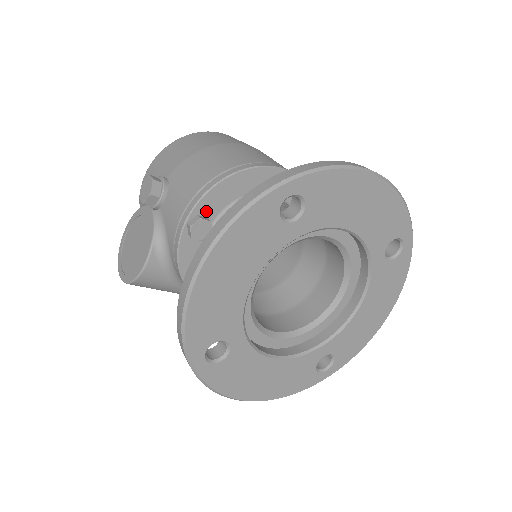
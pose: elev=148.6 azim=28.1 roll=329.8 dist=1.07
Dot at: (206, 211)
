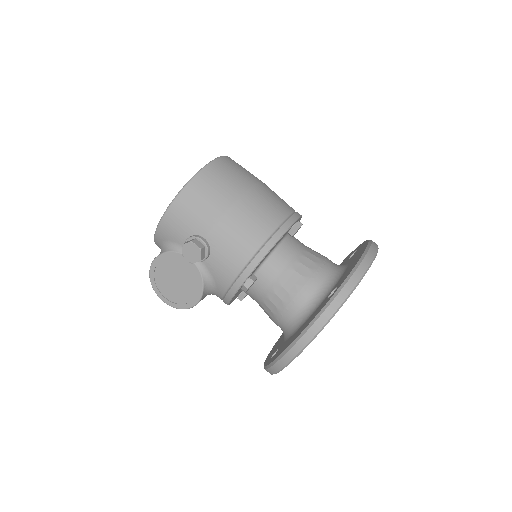
Dot at: (253, 272)
